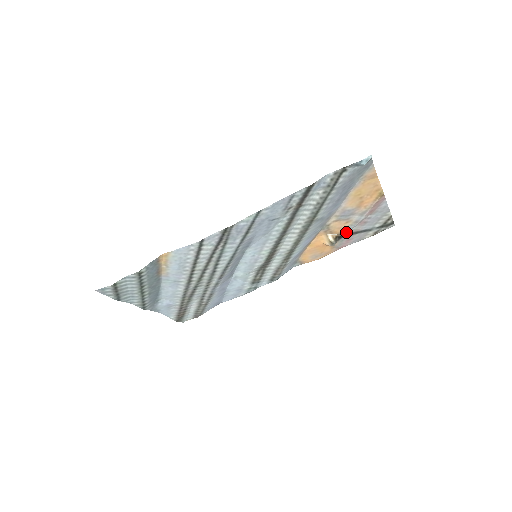
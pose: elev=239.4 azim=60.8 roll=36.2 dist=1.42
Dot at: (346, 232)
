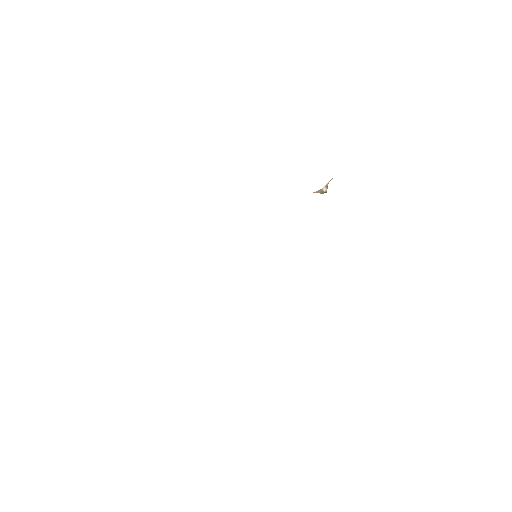
Dot at: occluded
